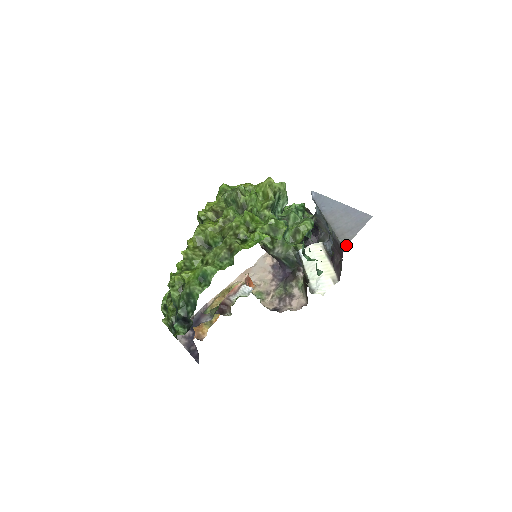
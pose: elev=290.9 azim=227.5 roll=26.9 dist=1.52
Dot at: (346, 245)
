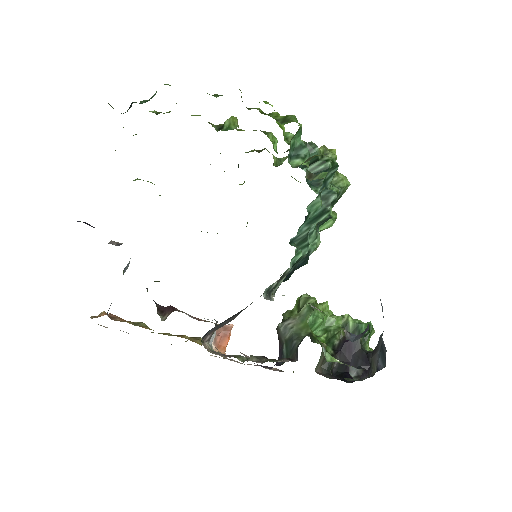
Dot at: occluded
